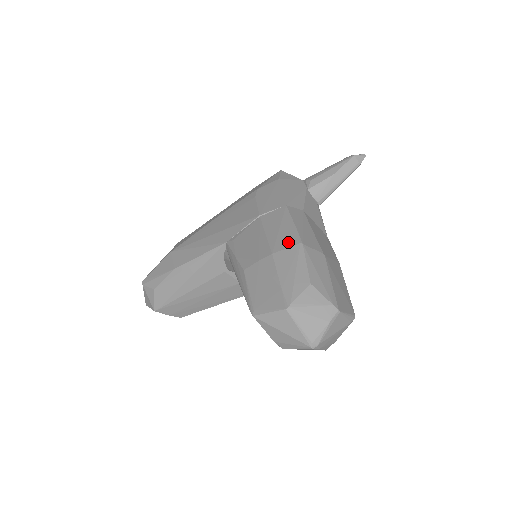
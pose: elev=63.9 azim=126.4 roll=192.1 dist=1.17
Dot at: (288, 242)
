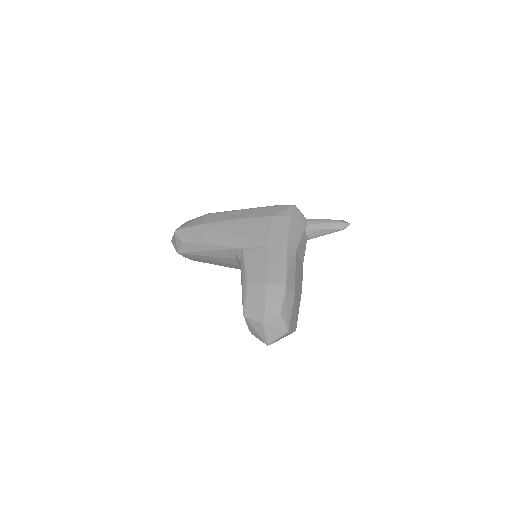
Dot at: (279, 280)
